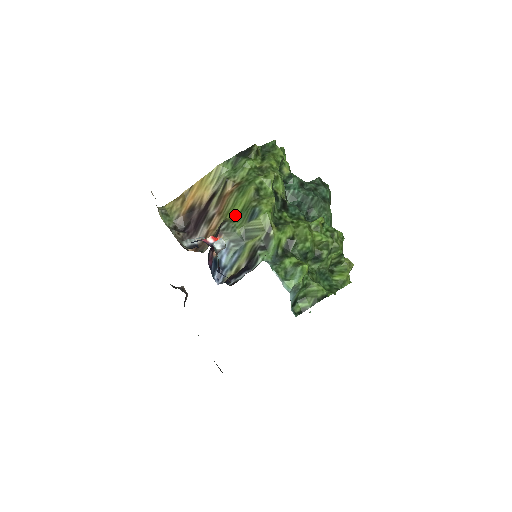
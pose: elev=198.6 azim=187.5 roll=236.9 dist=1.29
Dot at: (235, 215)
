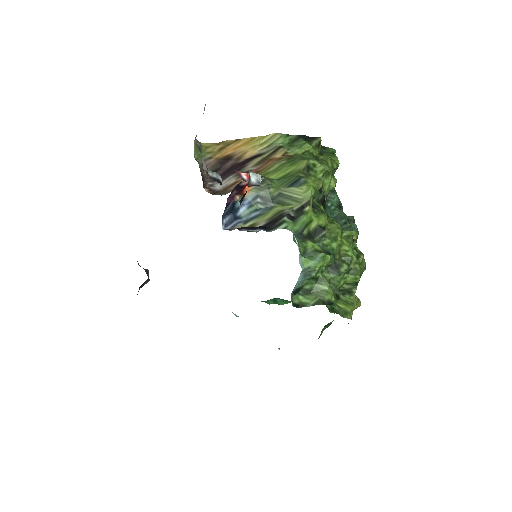
Dot at: (274, 178)
